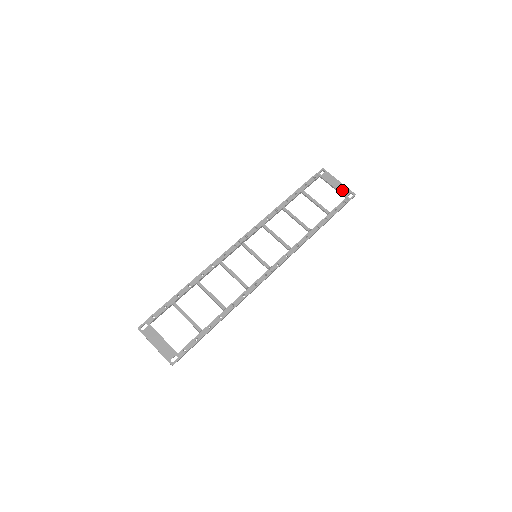
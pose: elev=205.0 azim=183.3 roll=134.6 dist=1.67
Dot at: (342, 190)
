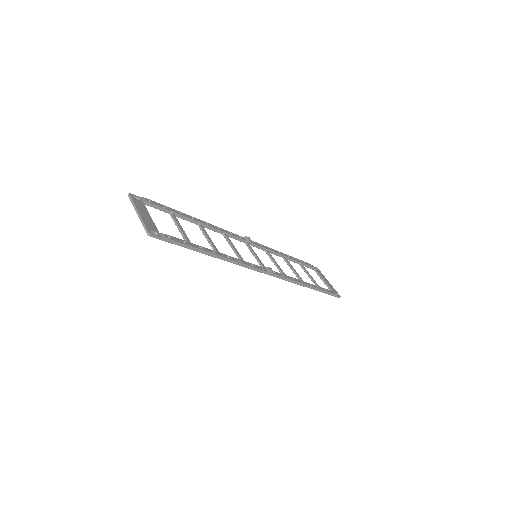
Dot at: (331, 287)
